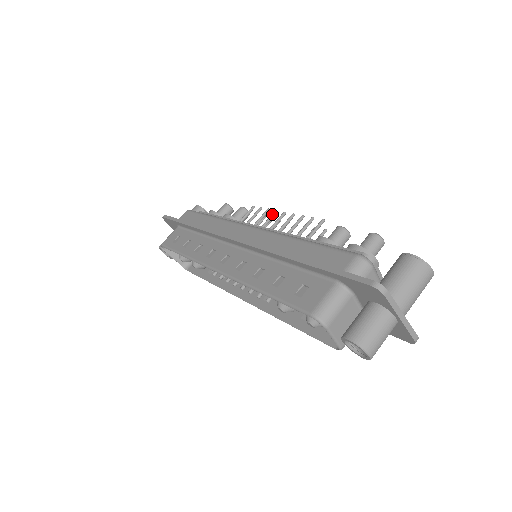
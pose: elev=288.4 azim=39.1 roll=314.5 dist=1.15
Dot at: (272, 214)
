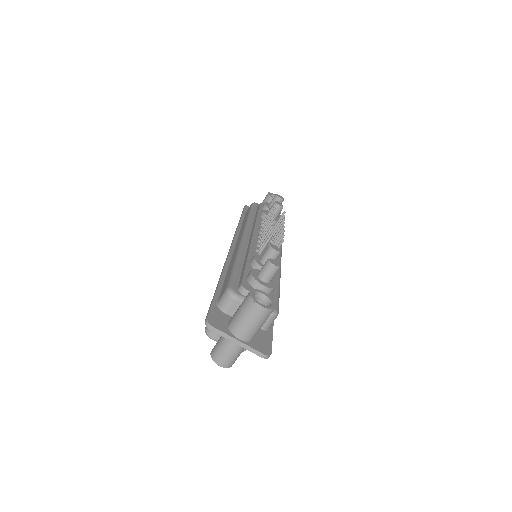
Dot at: (270, 218)
